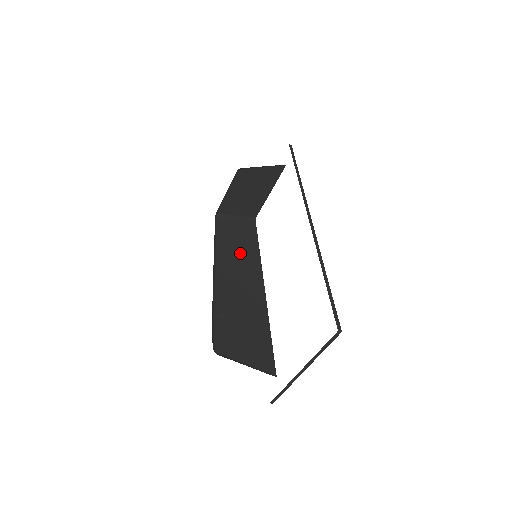
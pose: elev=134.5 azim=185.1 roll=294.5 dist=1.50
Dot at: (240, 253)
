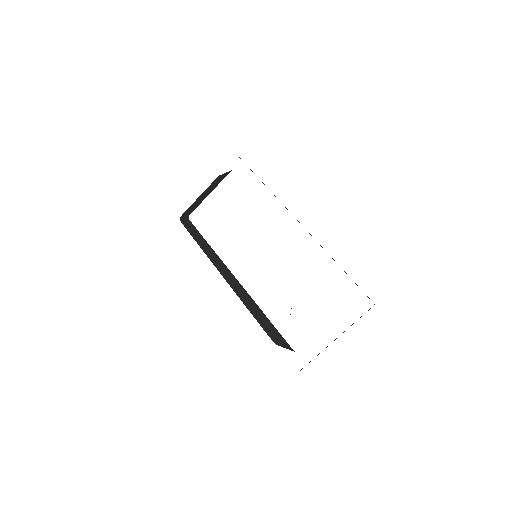
Dot at: (211, 253)
